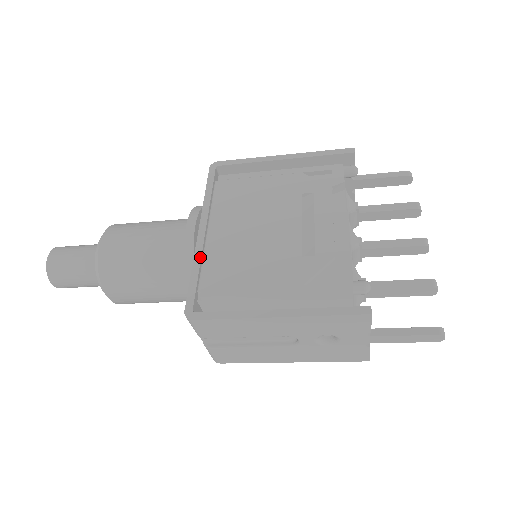
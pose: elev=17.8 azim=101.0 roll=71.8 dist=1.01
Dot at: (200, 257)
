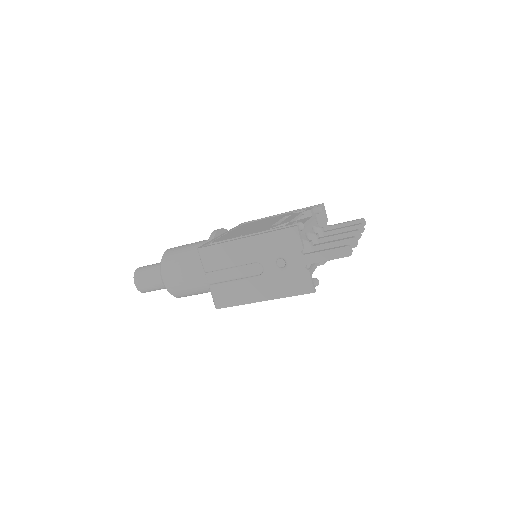
Dot at: (217, 238)
